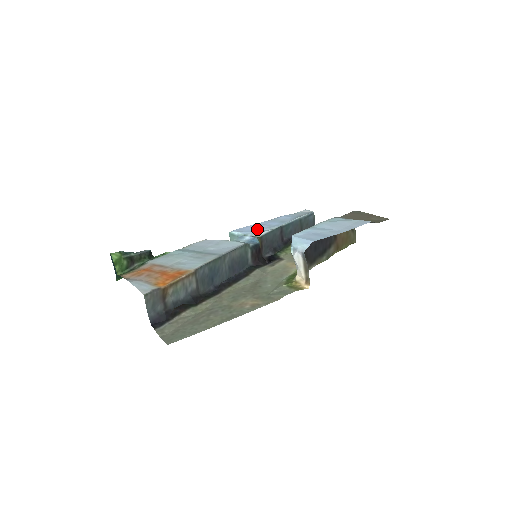
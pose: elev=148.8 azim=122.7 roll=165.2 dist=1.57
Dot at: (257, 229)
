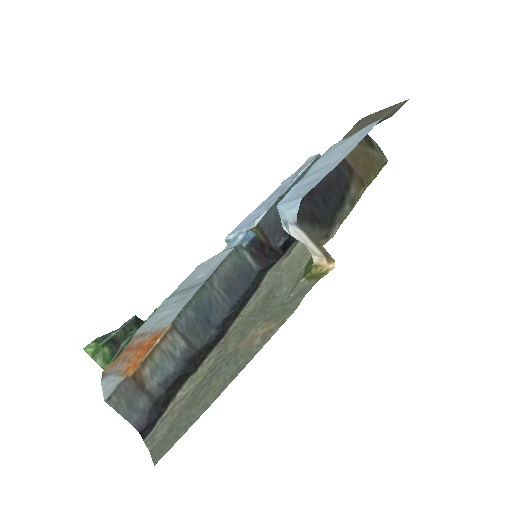
Dot at: (253, 217)
